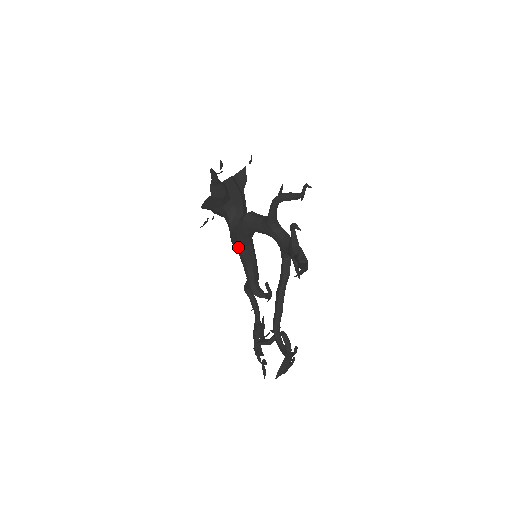
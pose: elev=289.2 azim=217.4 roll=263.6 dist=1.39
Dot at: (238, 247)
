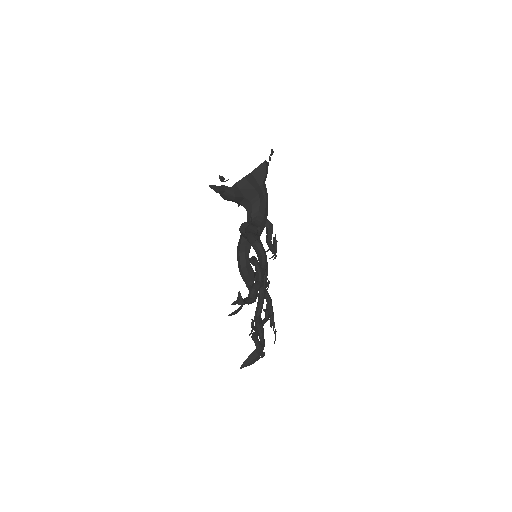
Dot at: (237, 251)
